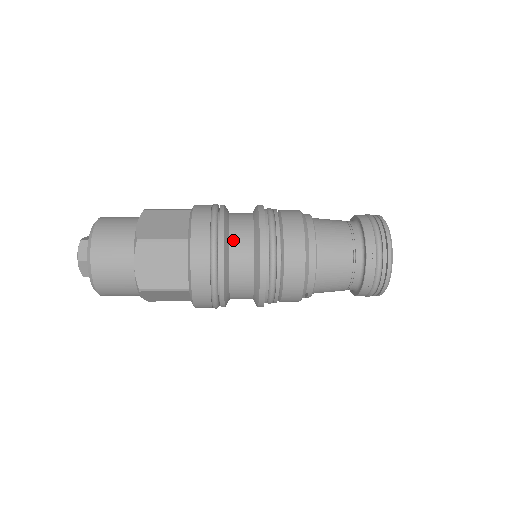
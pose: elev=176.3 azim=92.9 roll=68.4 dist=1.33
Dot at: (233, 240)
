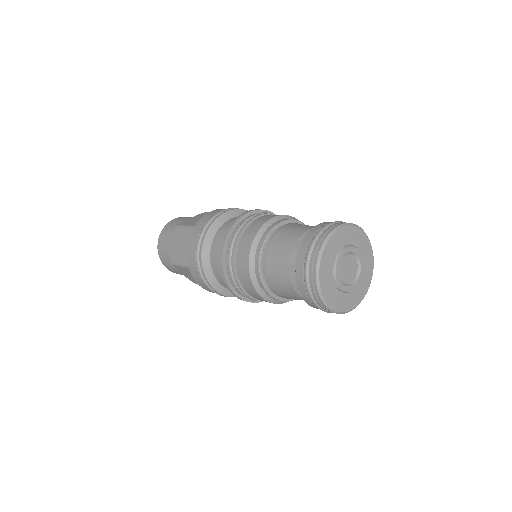
Dot at: (220, 230)
